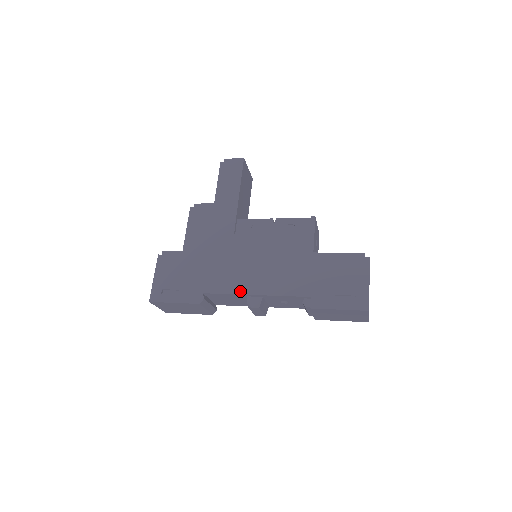
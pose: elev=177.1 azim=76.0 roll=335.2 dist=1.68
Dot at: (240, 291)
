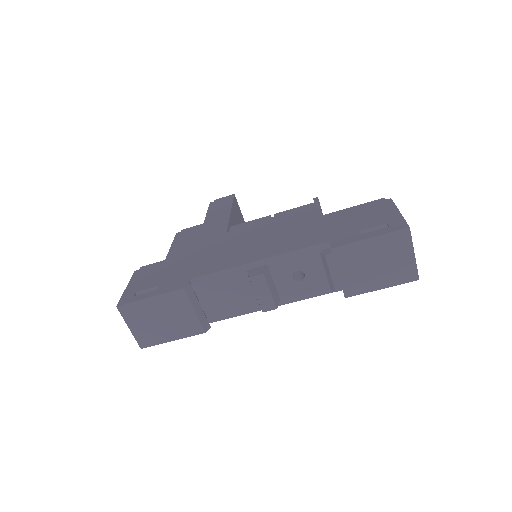
Dot at: (237, 264)
